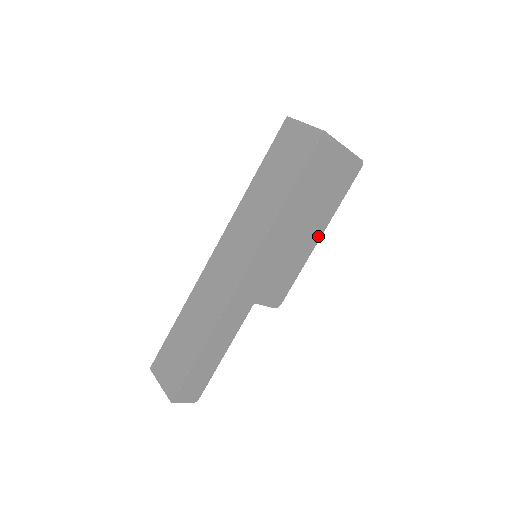
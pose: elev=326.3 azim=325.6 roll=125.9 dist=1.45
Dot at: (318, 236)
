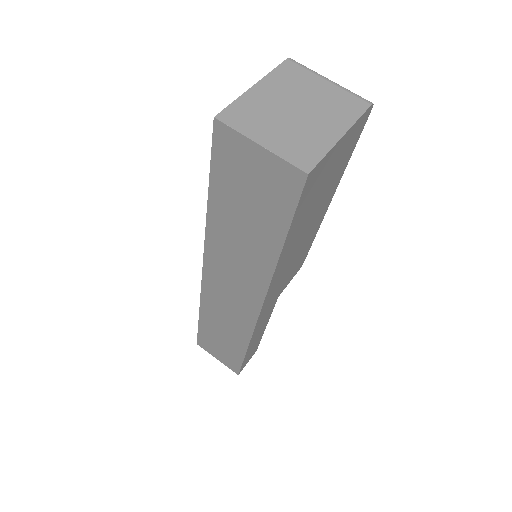
Dot at: (327, 205)
